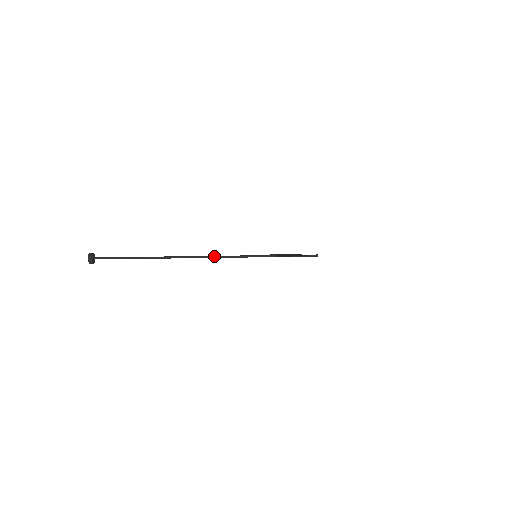
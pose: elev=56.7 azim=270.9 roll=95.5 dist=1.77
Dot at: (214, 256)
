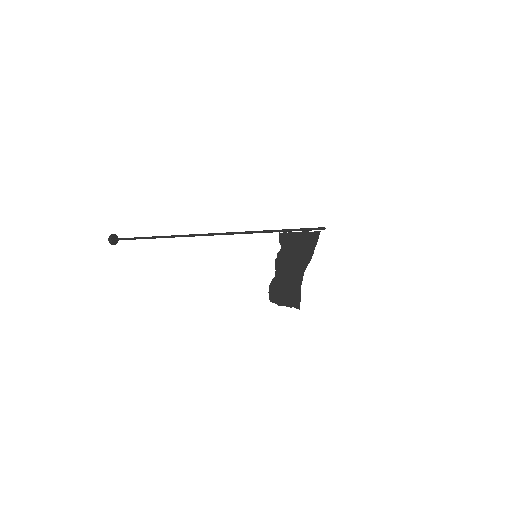
Dot at: occluded
